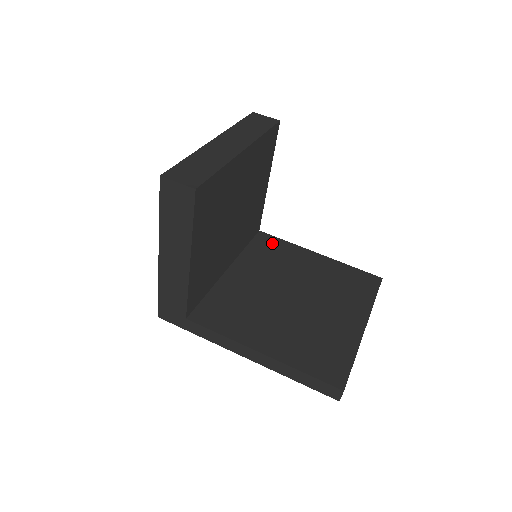
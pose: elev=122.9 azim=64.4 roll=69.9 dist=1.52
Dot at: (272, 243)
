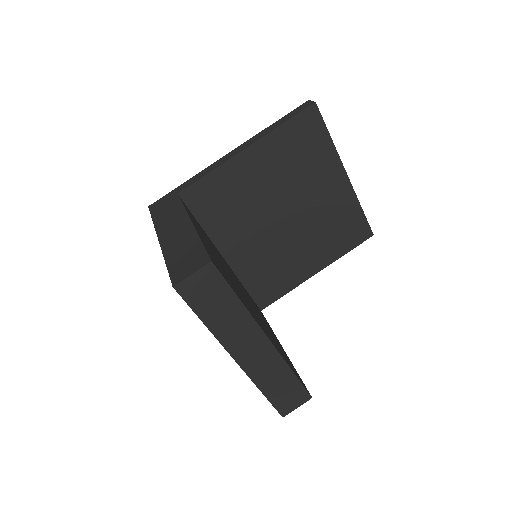
Dot at: (206, 193)
